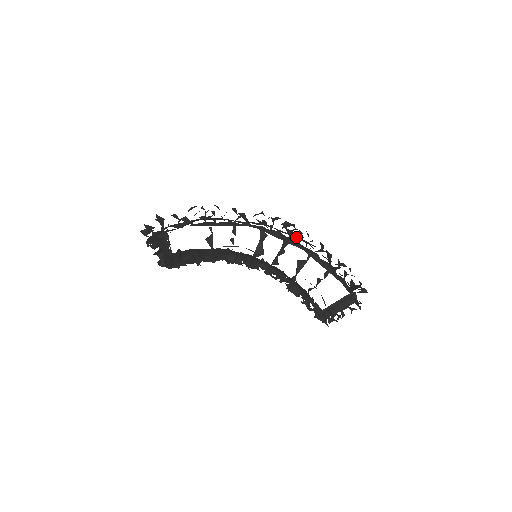
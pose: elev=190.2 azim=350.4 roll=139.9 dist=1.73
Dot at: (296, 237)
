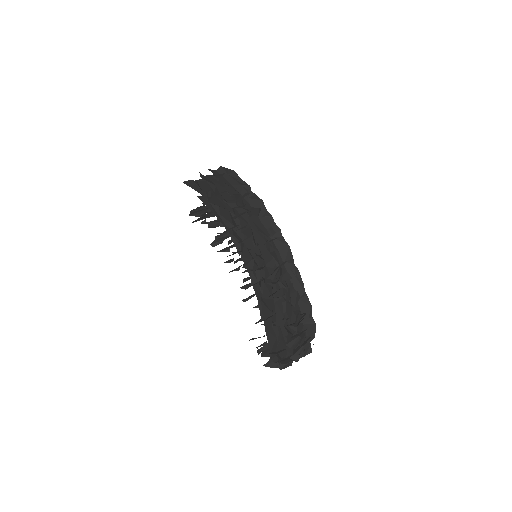
Dot at: (293, 266)
